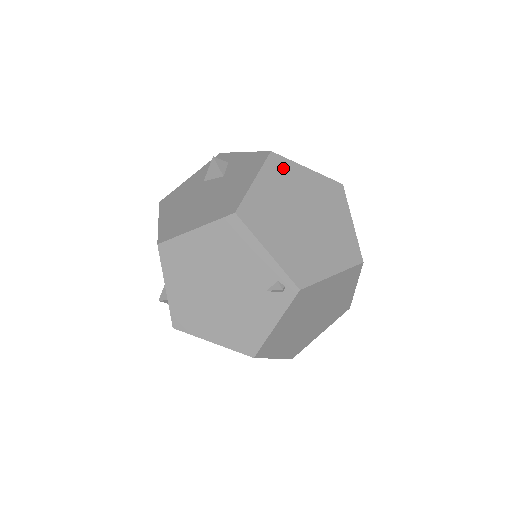
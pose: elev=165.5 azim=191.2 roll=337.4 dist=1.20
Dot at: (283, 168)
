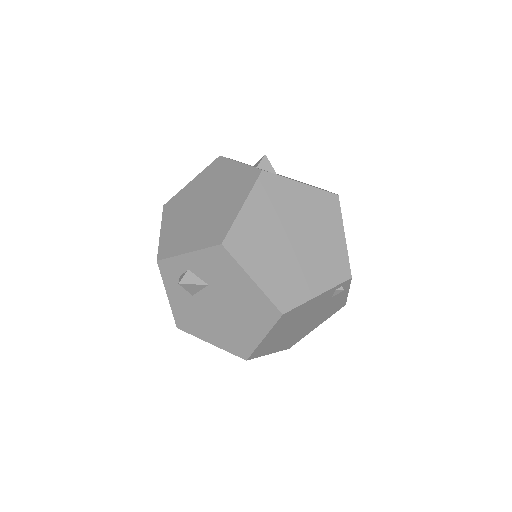
Dot at: (241, 238)
